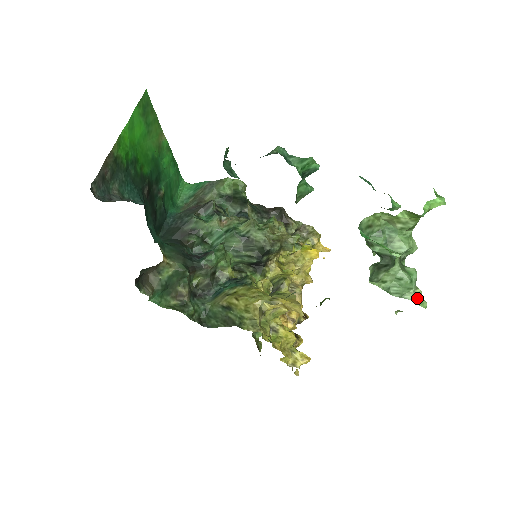
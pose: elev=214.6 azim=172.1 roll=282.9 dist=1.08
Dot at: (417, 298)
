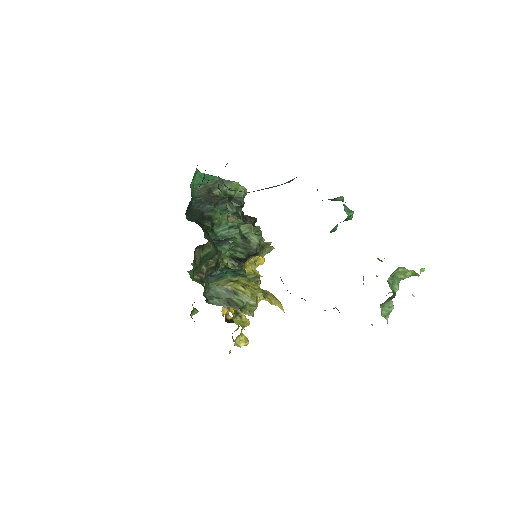
Dot at: occluded
